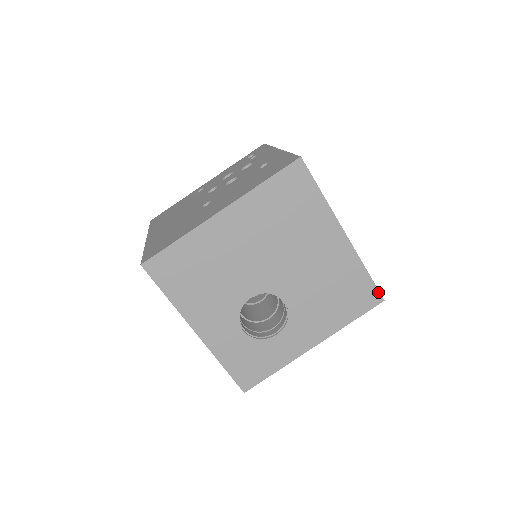
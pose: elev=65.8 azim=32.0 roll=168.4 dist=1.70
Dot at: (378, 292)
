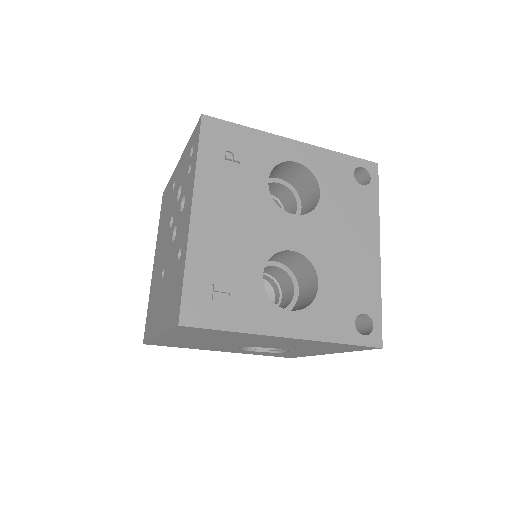
Dot at: (369, 347)
